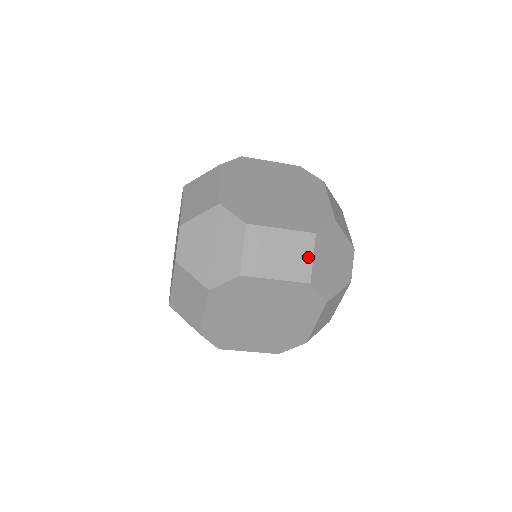
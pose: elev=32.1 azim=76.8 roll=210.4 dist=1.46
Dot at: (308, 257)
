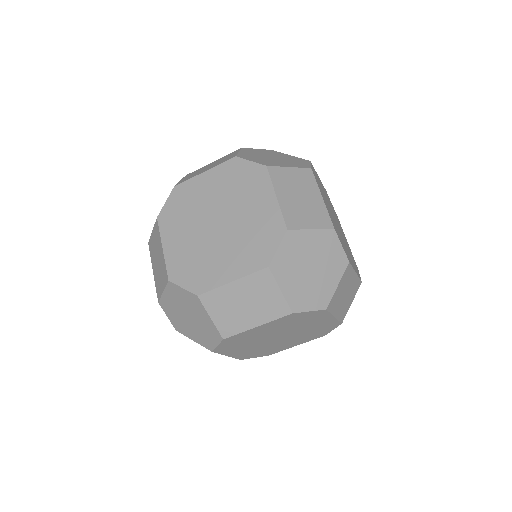
Dot at: (234, 154)
